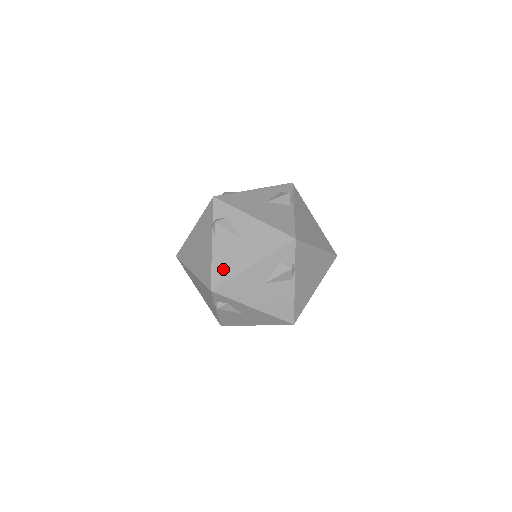
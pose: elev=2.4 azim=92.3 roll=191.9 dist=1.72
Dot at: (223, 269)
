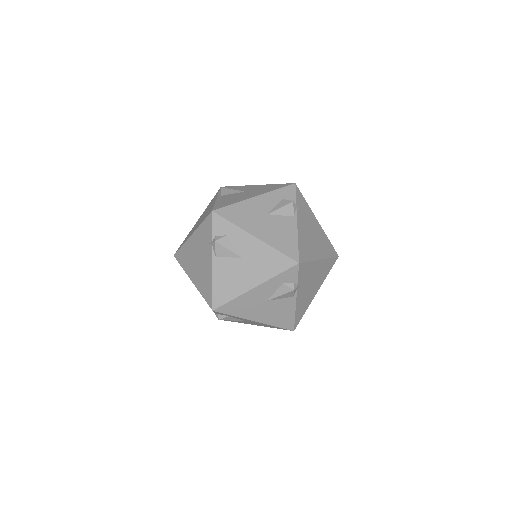
Dot at: (224, 289)
